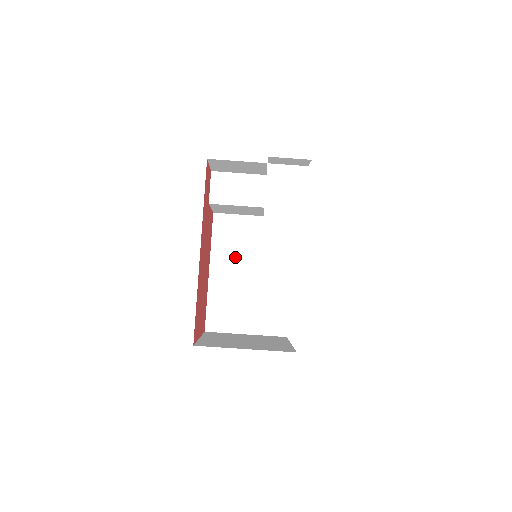
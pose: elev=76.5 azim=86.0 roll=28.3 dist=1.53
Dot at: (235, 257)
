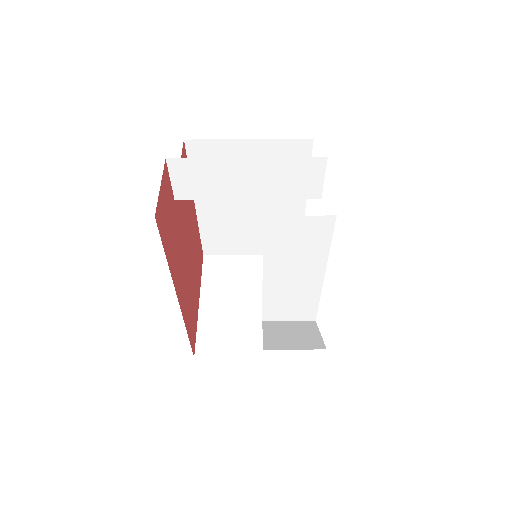
Dot at: occluded
